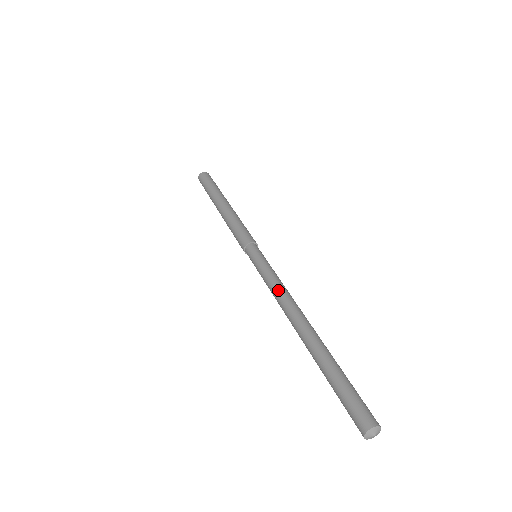
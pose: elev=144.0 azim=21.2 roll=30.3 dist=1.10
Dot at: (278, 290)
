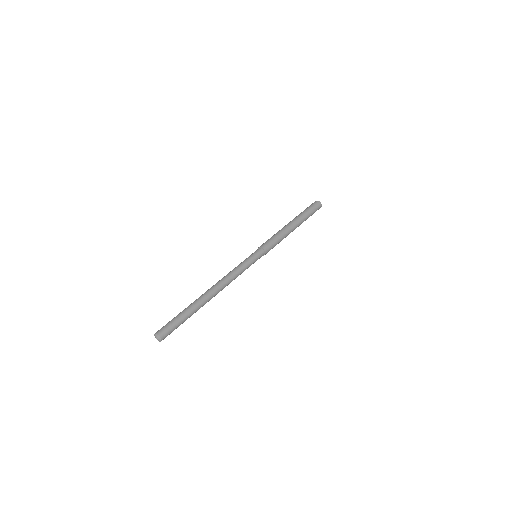
Dot at: (231, 274)
